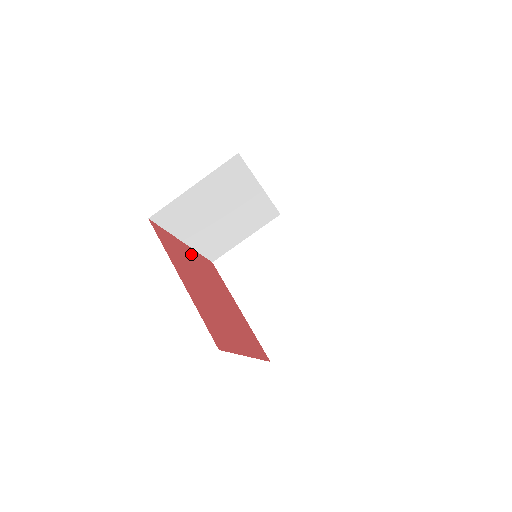
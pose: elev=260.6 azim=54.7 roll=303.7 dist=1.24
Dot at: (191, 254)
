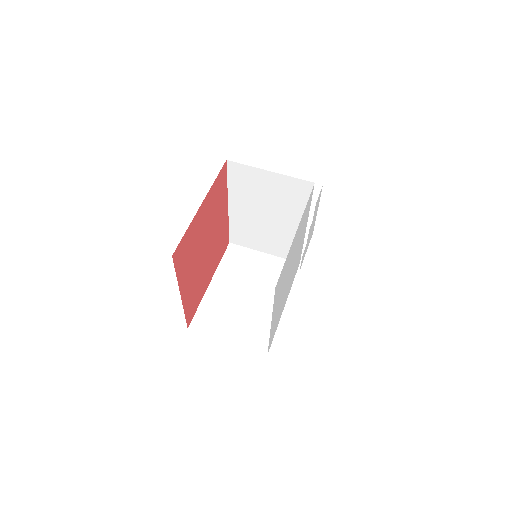
Dot at: (224, 214)
